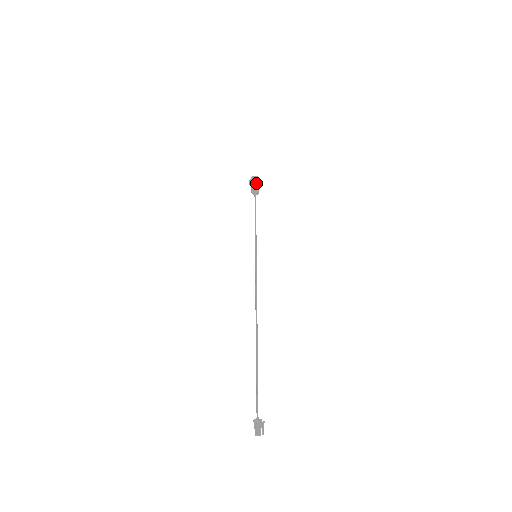
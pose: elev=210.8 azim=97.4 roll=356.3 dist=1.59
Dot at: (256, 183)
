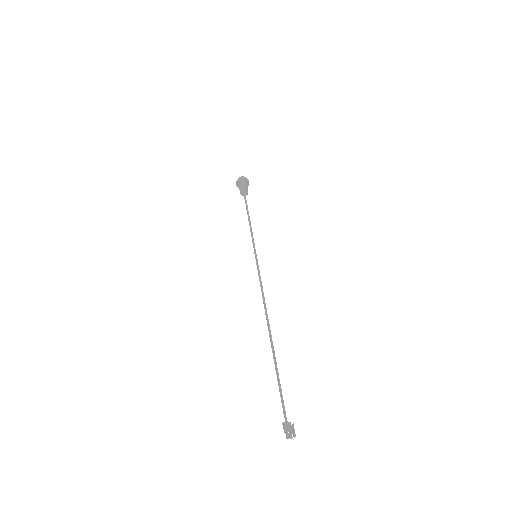
Dot at: (244, 183)
